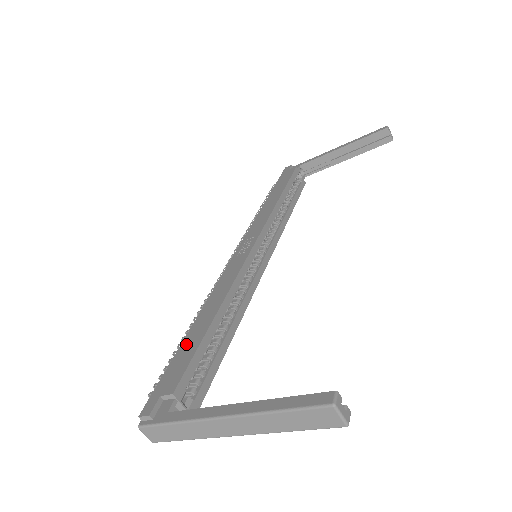
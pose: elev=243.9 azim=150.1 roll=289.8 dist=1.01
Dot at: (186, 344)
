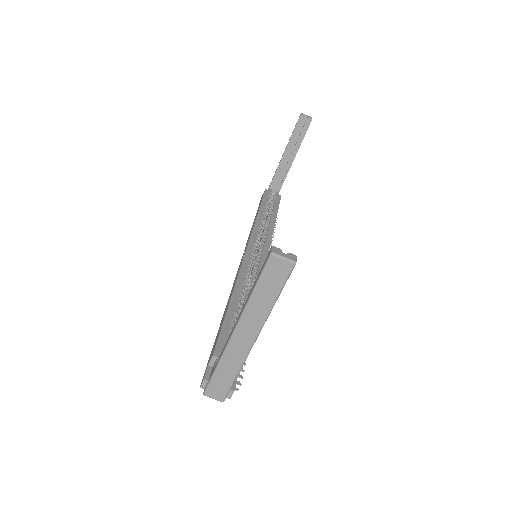
Dot at: occluded
